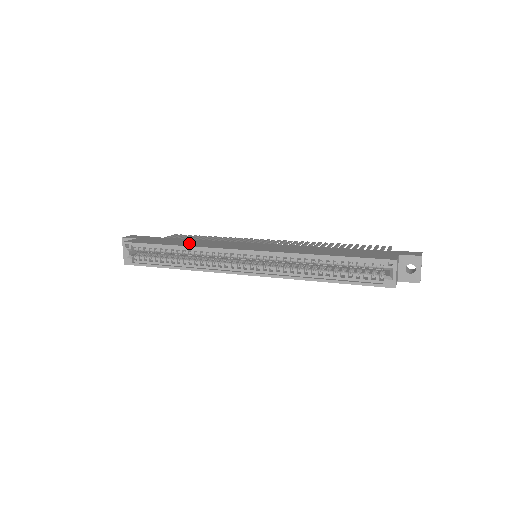
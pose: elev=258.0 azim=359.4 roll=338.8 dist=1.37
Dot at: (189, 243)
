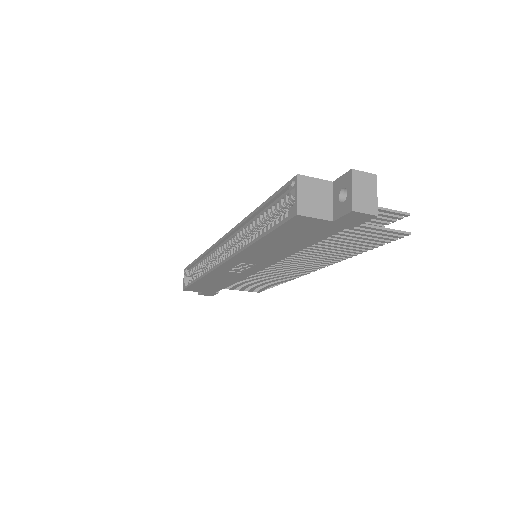
Dot at: occluded
